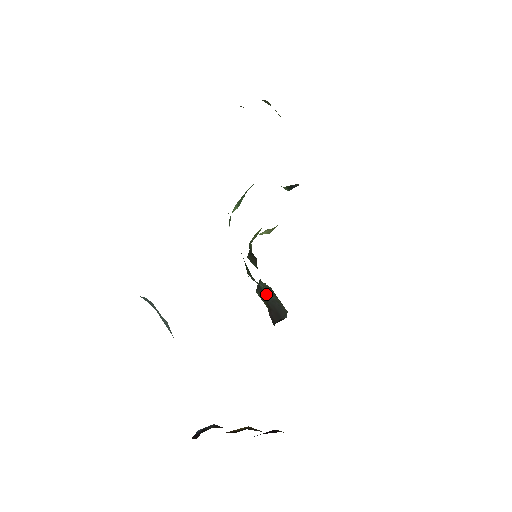
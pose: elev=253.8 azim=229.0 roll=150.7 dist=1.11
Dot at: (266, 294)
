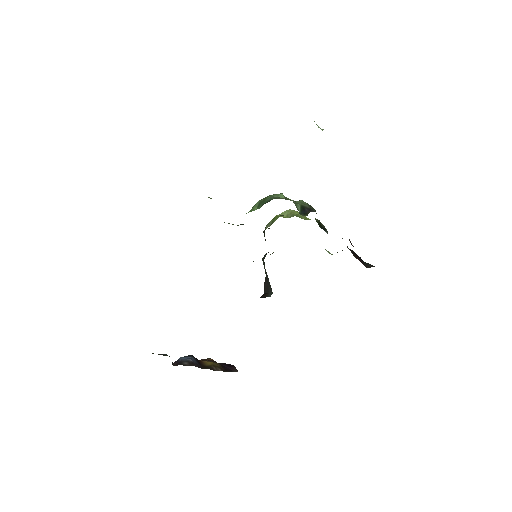
Dot at: occluded
